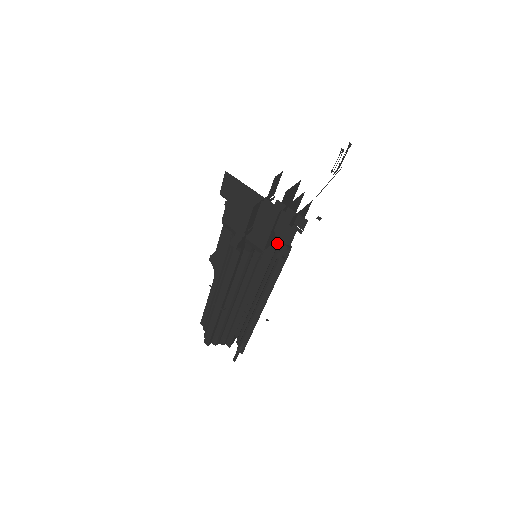
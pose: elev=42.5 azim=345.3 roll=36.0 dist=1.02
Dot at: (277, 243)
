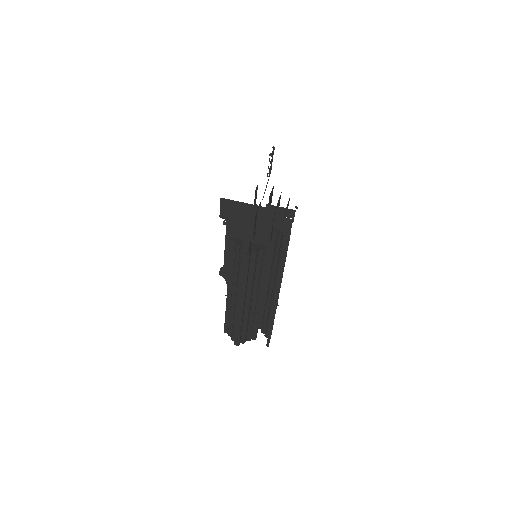
Dot at: (276, 237)
